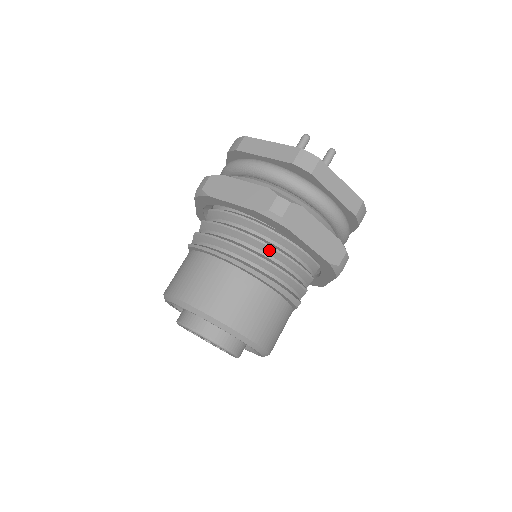
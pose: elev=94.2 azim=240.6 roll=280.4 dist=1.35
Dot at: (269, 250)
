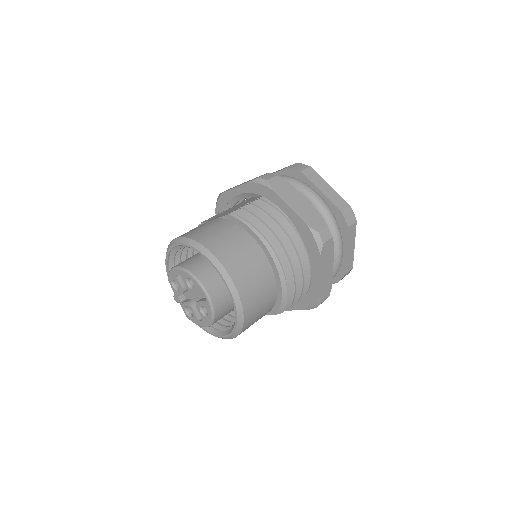
Dot at: (295, 260)
